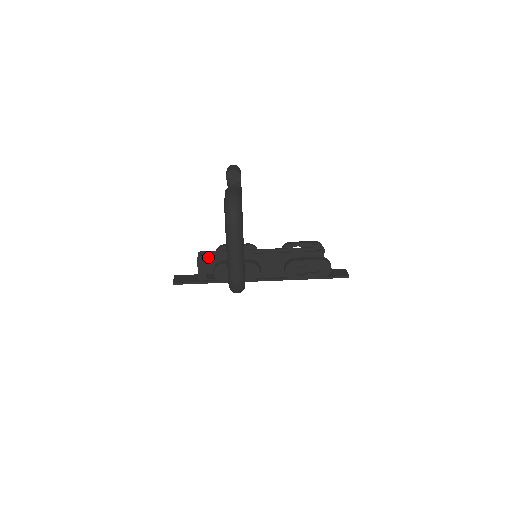
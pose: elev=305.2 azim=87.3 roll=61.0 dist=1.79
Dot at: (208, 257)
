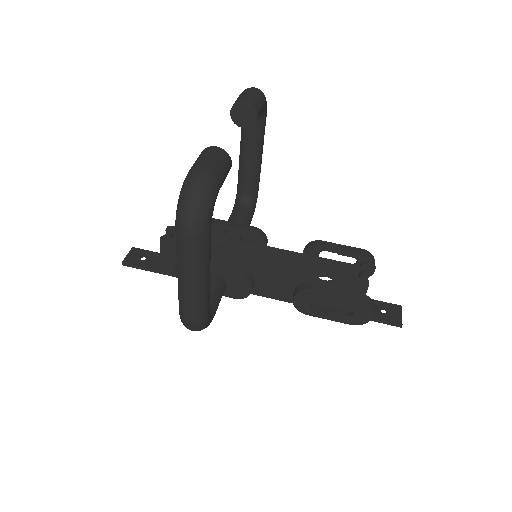
Dot at: occluded
